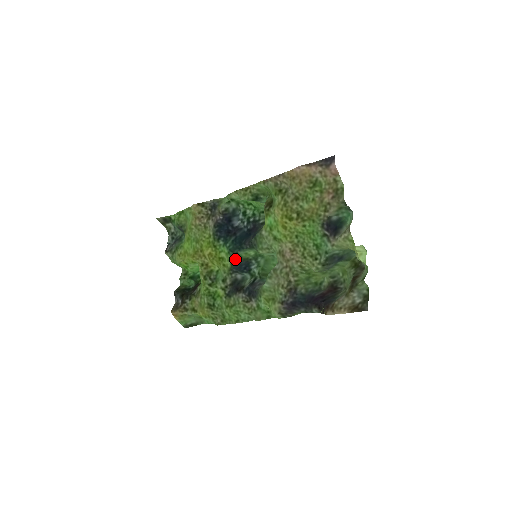
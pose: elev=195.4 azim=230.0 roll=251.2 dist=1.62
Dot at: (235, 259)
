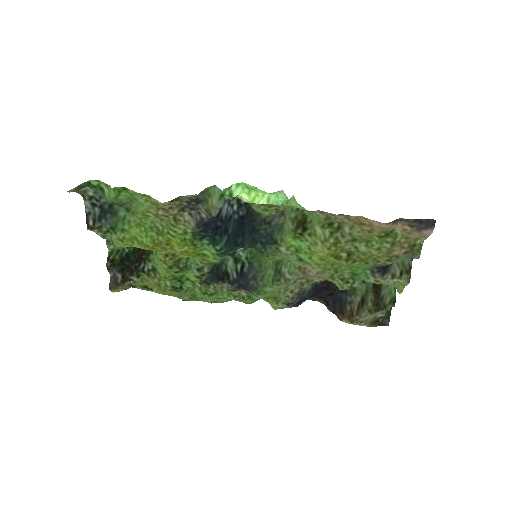
Dot at: occluded
